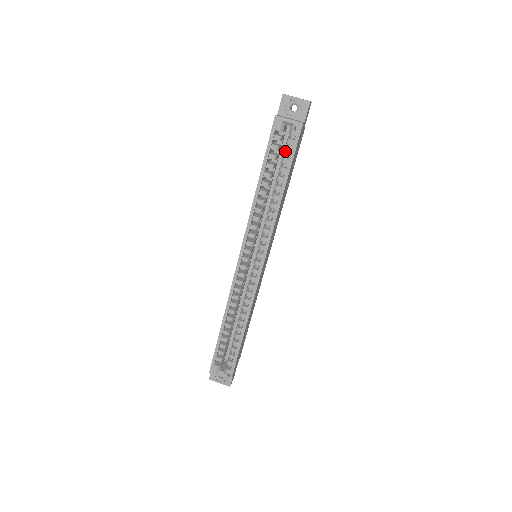
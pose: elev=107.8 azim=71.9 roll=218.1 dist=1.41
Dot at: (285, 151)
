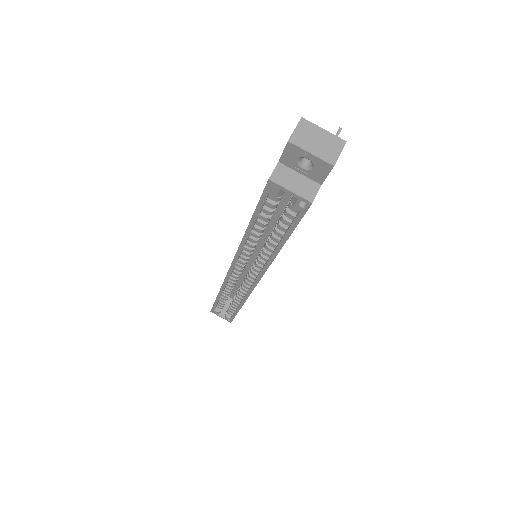
Dot at: (285, 214)
